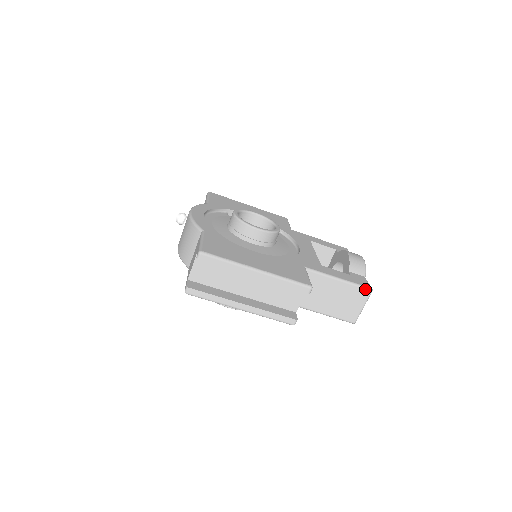
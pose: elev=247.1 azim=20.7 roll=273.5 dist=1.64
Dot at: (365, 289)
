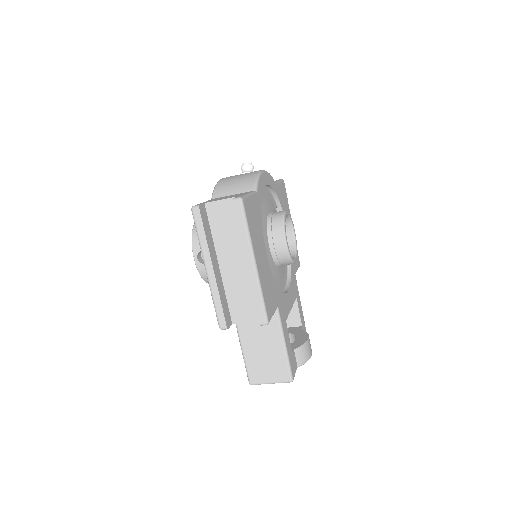
Dot at: (289, 374)
